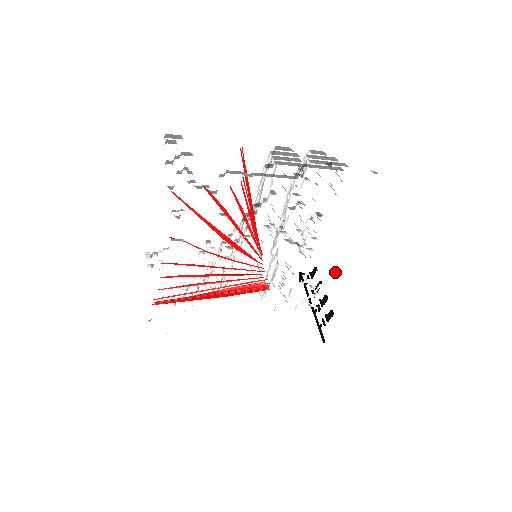
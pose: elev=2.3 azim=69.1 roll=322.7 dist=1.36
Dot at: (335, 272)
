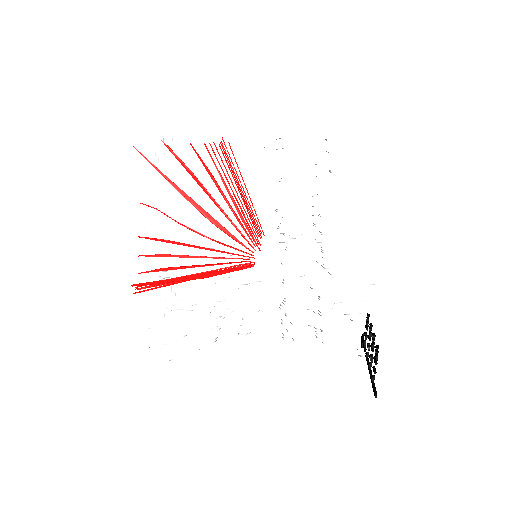
Dot at: occluded
